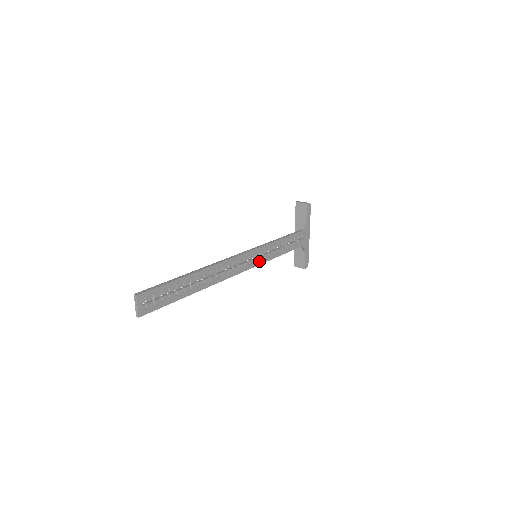
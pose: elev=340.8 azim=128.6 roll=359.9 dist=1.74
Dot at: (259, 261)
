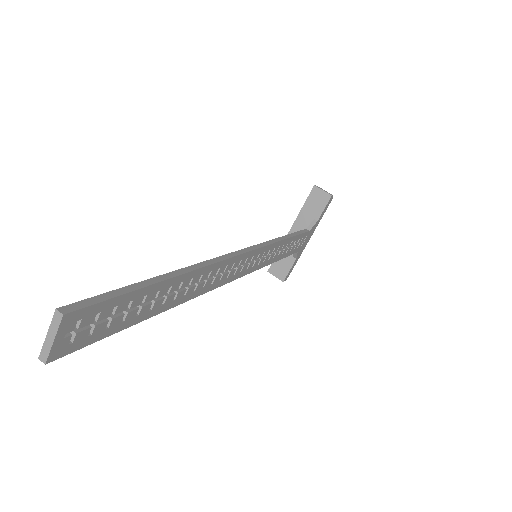
Dot at: (257, 265)
